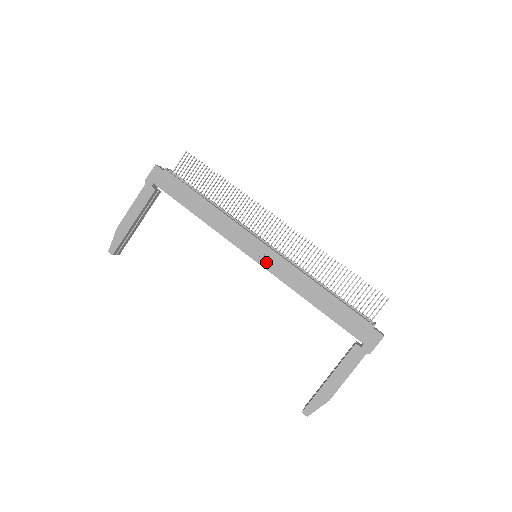
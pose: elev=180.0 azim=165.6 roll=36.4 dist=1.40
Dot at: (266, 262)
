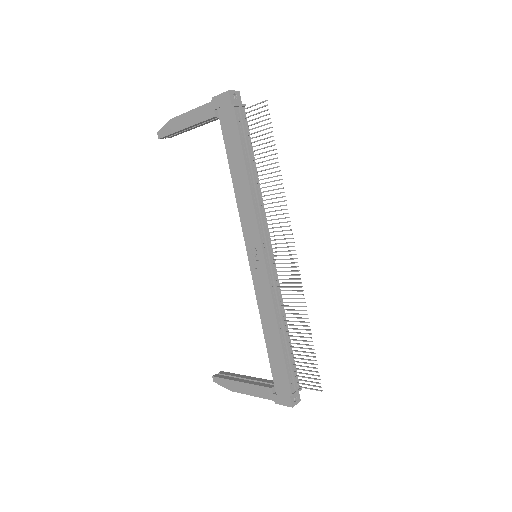
Dot at: (255, 272)
